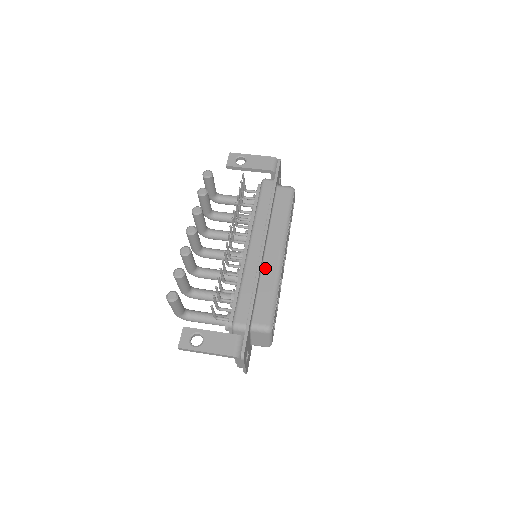
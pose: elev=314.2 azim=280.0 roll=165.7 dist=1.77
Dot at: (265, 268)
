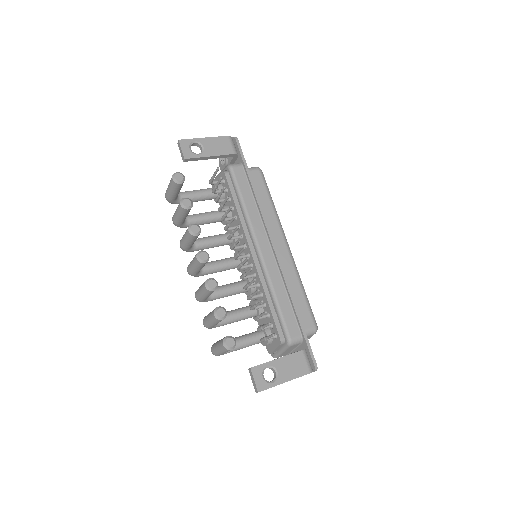
Dot at: occluded
